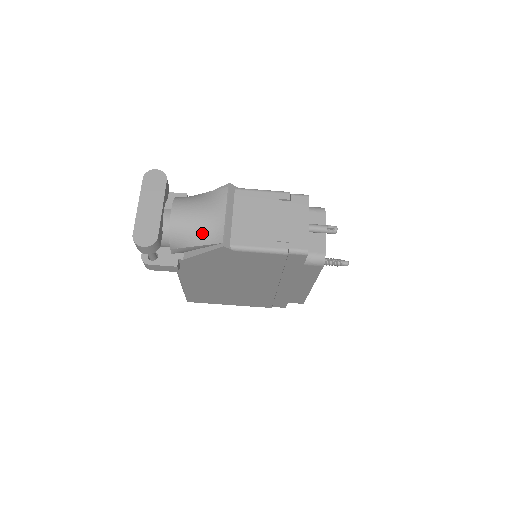
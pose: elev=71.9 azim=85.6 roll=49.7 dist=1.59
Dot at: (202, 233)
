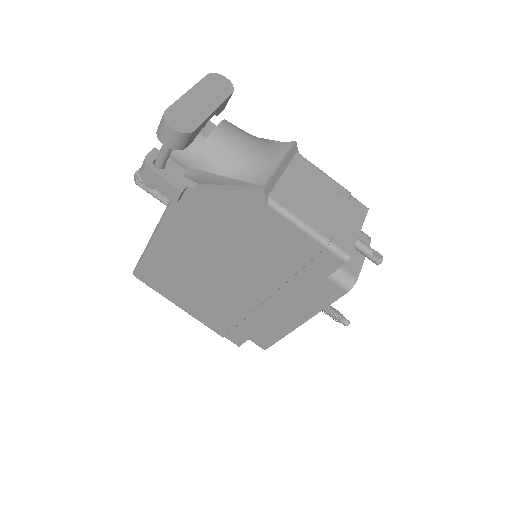
Dot at: (242, 165)
